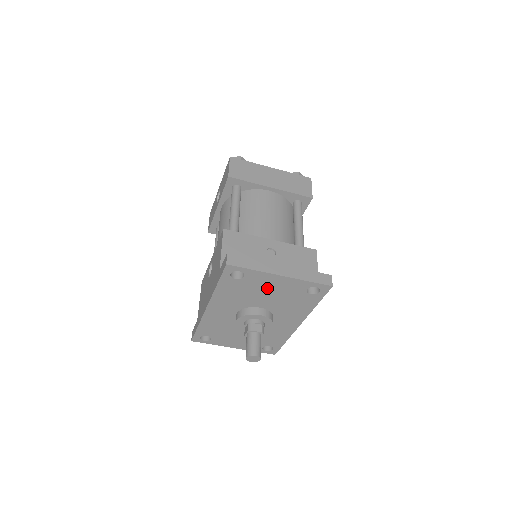
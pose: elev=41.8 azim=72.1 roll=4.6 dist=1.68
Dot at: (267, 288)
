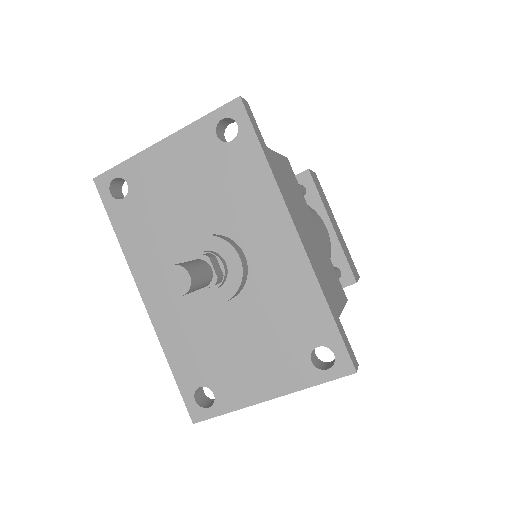
Dot at: (171, 183)
